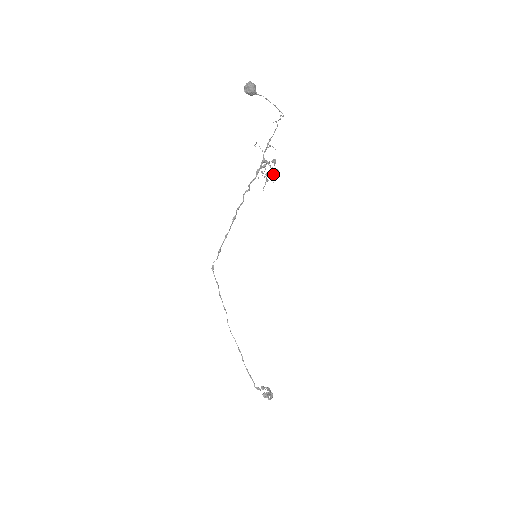
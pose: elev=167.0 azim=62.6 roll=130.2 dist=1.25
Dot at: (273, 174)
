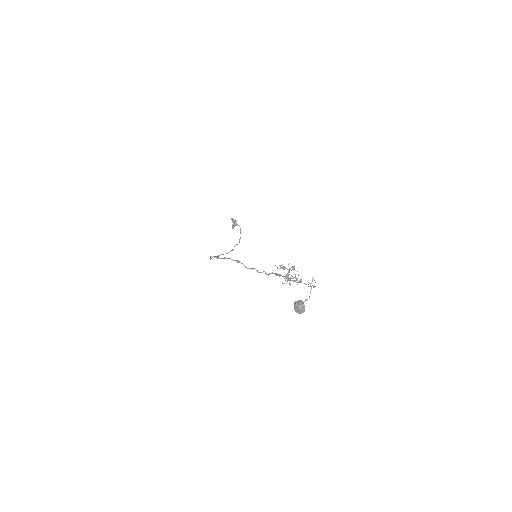
Dot at: occluded
